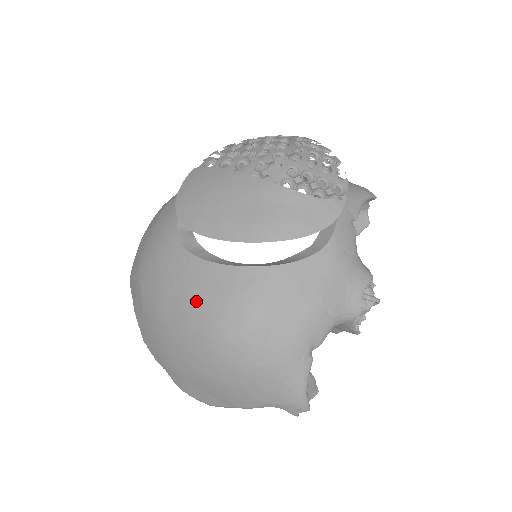
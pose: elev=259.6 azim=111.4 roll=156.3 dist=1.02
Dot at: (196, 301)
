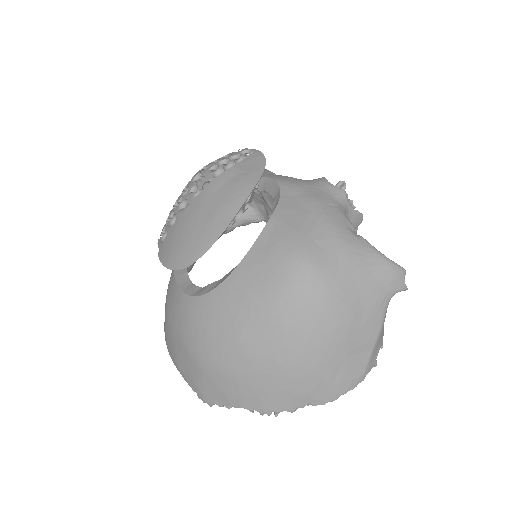
Dot at: (259, 295)
